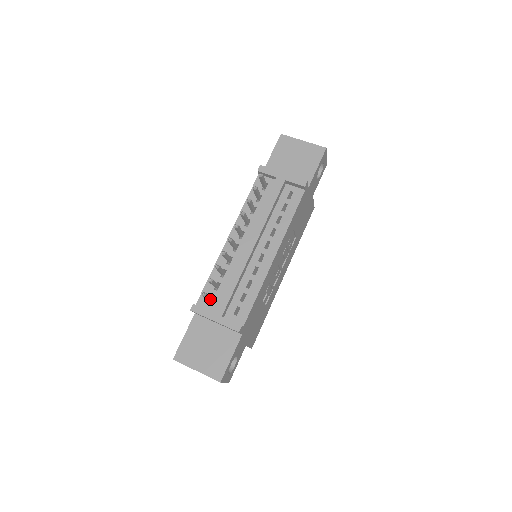
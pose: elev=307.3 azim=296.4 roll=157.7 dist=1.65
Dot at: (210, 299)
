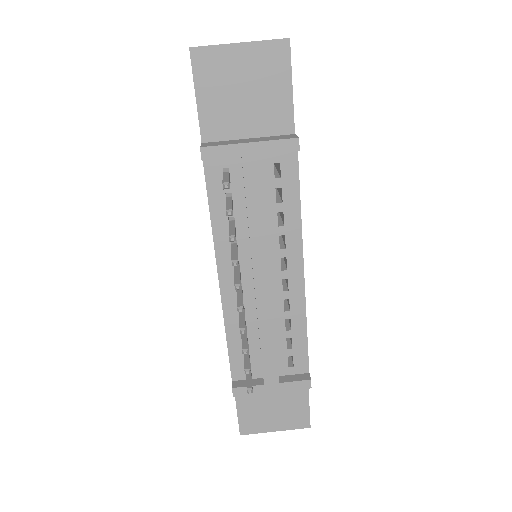
Dot at: occluded
